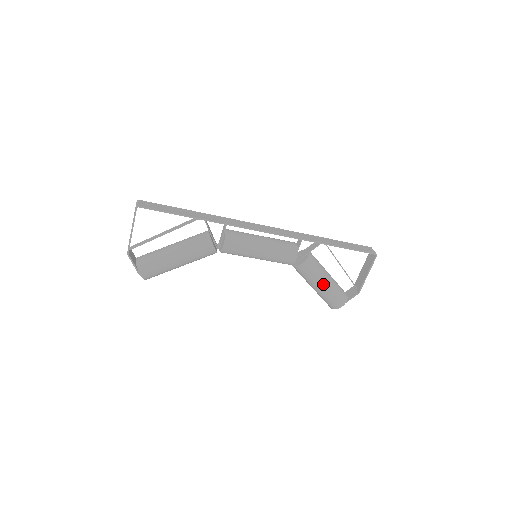
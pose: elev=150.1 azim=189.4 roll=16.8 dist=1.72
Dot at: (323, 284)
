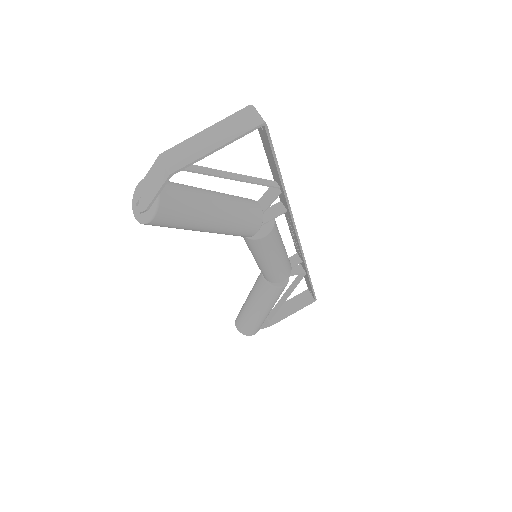
Dot at: (268, 311)
